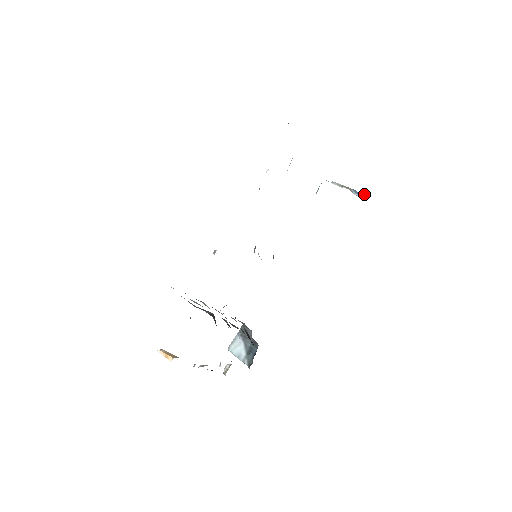
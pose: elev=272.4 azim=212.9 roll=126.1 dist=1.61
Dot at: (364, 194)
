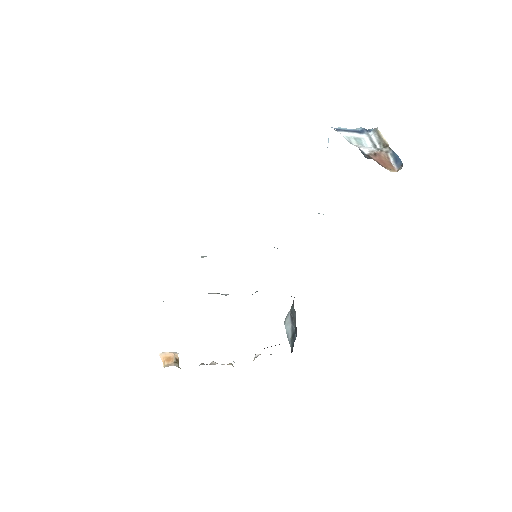
Dot at: (401, 165)
